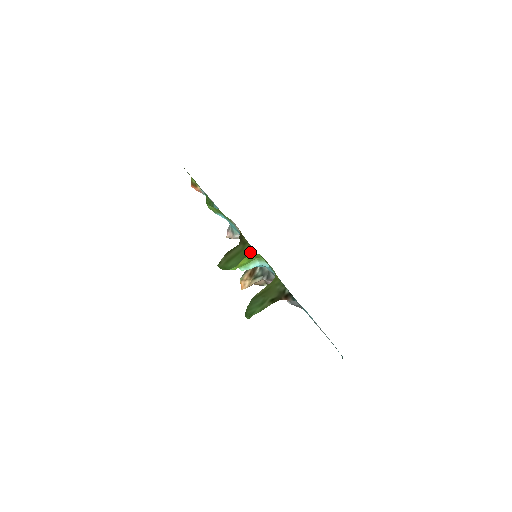
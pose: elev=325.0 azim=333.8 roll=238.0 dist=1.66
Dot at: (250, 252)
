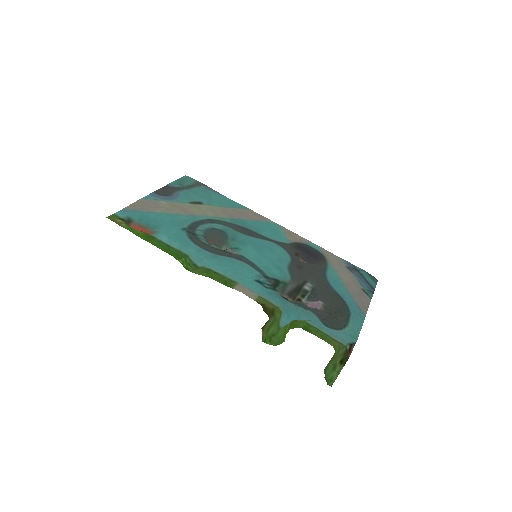
Dot at: (281, 313)
